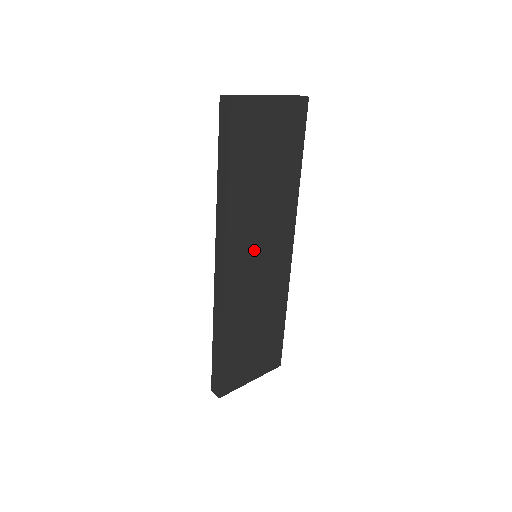
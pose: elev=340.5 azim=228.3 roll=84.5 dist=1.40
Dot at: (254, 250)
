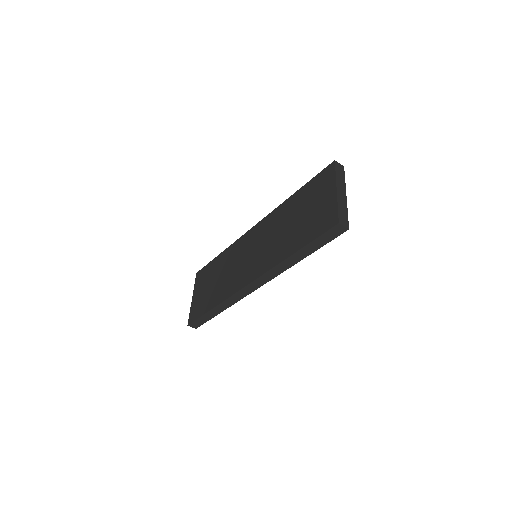
Dot at: occluded
